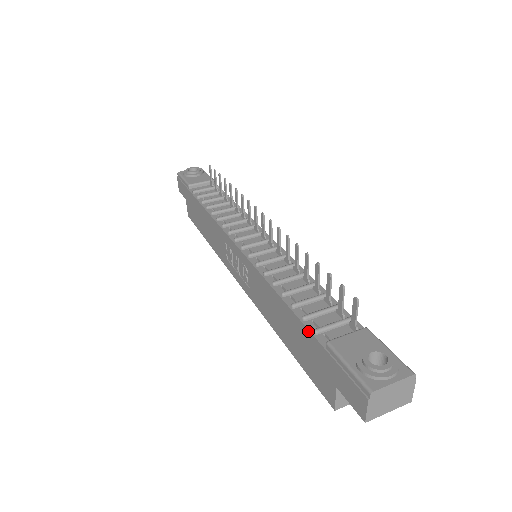
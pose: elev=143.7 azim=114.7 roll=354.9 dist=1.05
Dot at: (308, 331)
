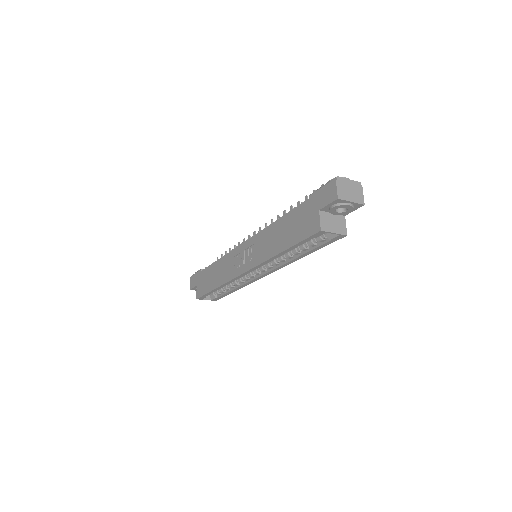
Dot at: (297, 207)
